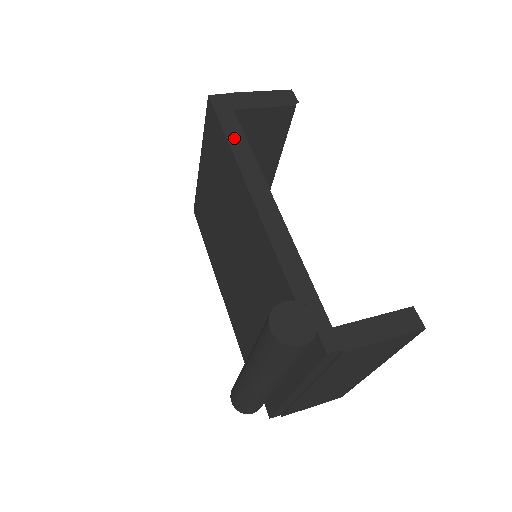
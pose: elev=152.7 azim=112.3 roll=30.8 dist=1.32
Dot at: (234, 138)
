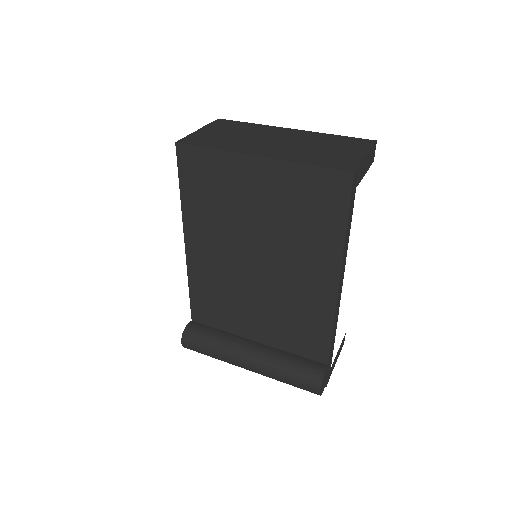
Dot at: (348, 232)
